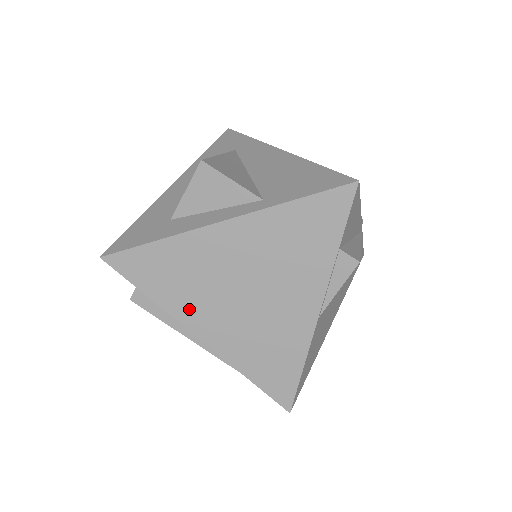
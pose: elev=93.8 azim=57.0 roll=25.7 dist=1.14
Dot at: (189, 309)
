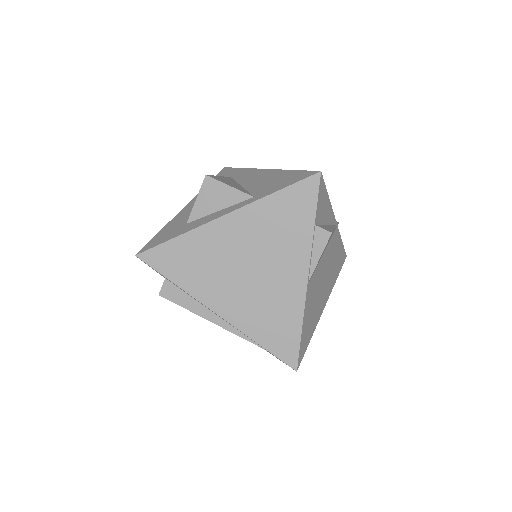
Dot at: (206, 289)
